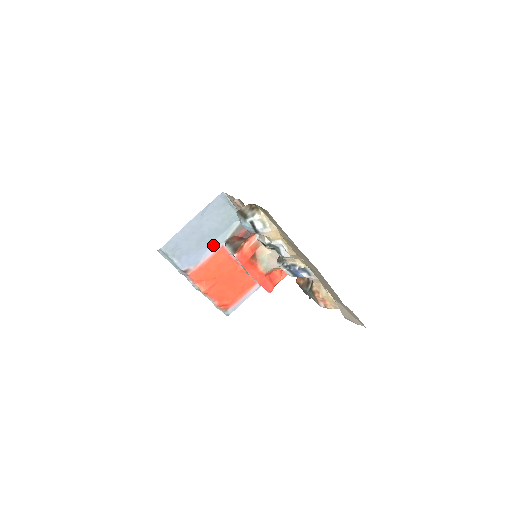
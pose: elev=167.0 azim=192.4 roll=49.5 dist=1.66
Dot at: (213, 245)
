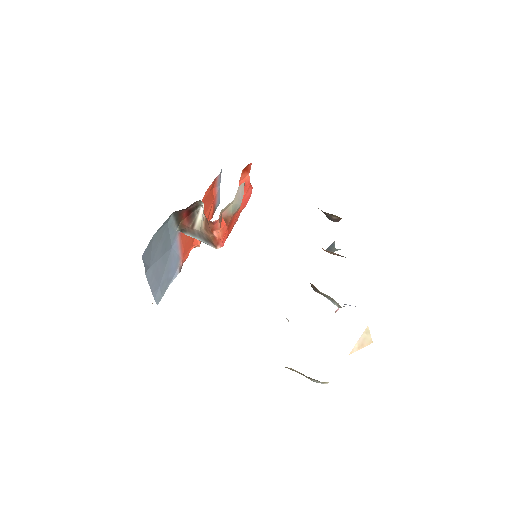
Dot at: (173, 243)
